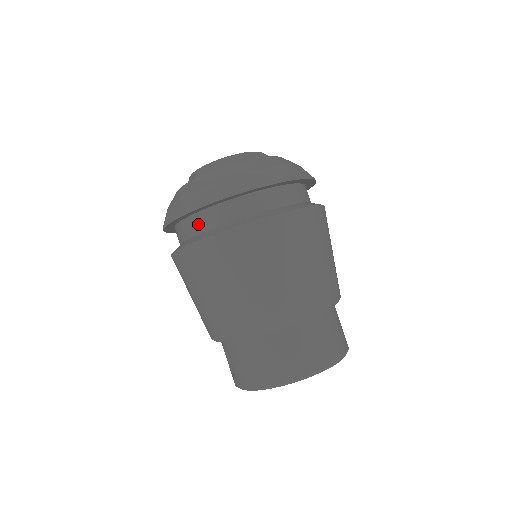
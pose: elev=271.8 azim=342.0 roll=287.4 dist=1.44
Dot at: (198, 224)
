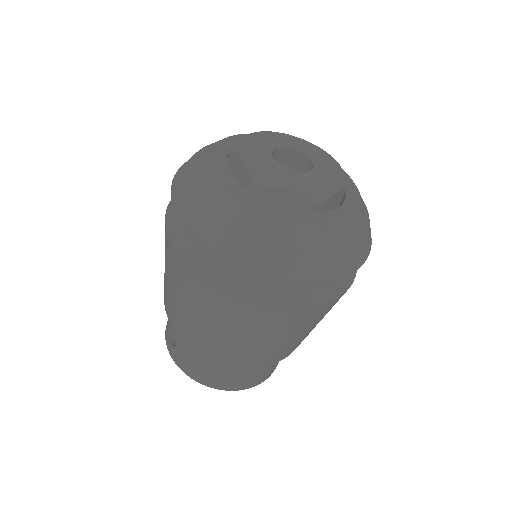
Dot at: (224, 259)
